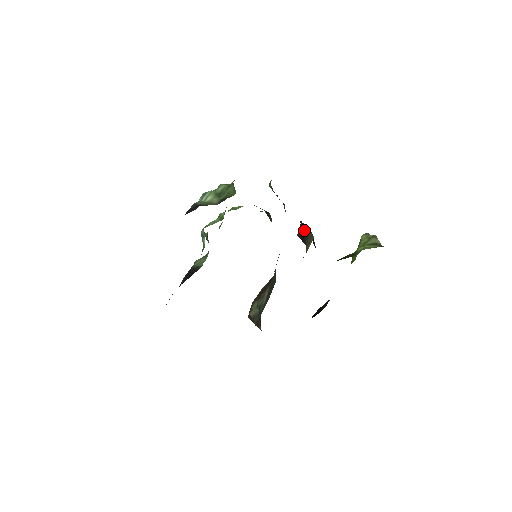
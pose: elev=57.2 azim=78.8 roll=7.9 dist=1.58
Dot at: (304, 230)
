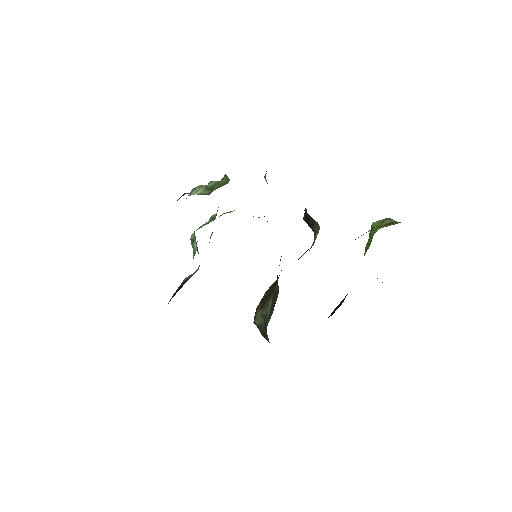
Dot at: (309, 217)
